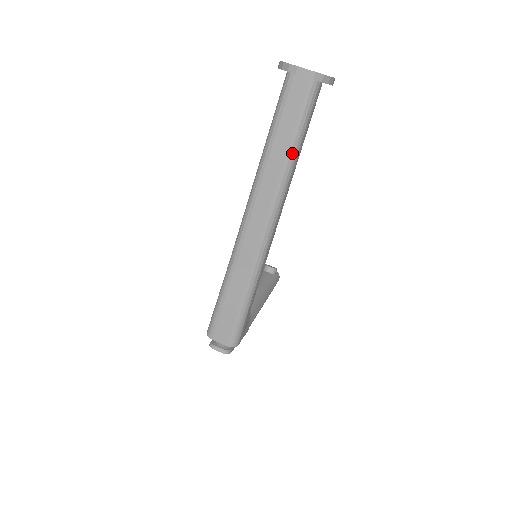
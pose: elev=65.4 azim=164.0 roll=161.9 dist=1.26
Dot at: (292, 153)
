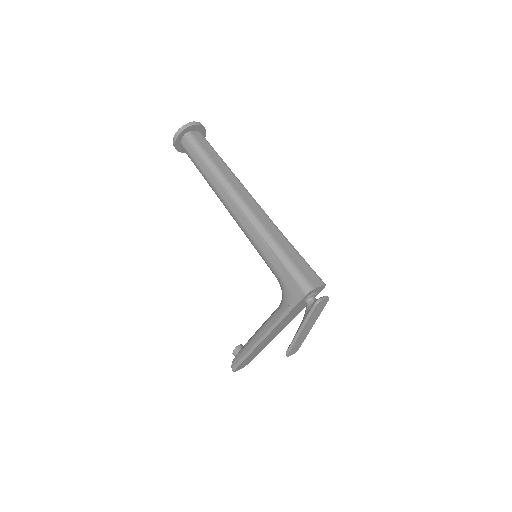
Dot at: (225, 163)
